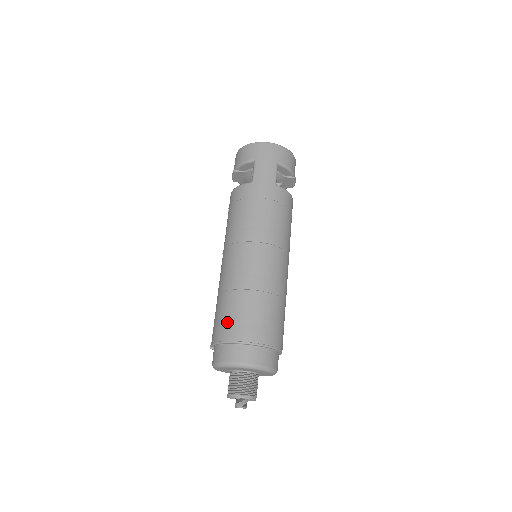
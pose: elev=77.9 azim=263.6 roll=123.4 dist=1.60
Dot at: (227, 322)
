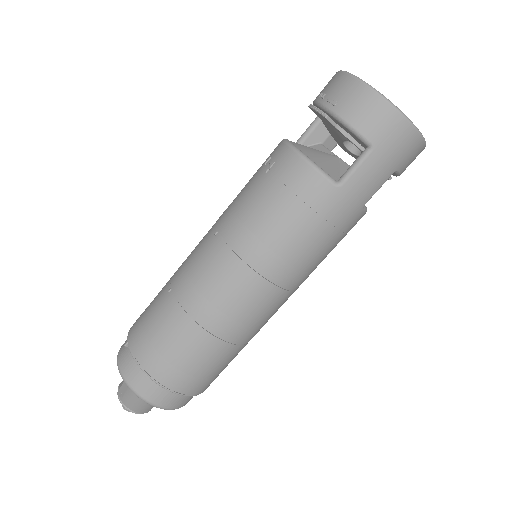
Dot at: (168, 359)
